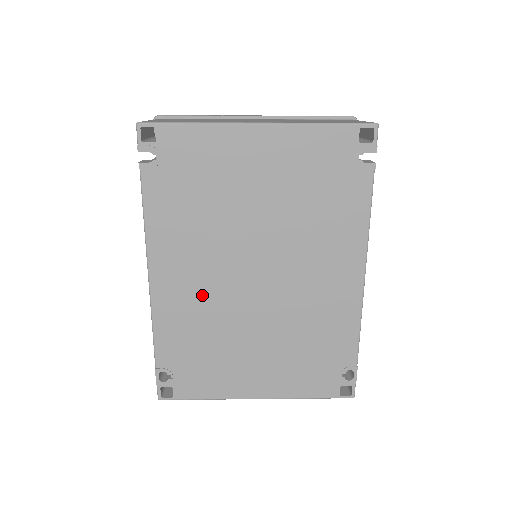
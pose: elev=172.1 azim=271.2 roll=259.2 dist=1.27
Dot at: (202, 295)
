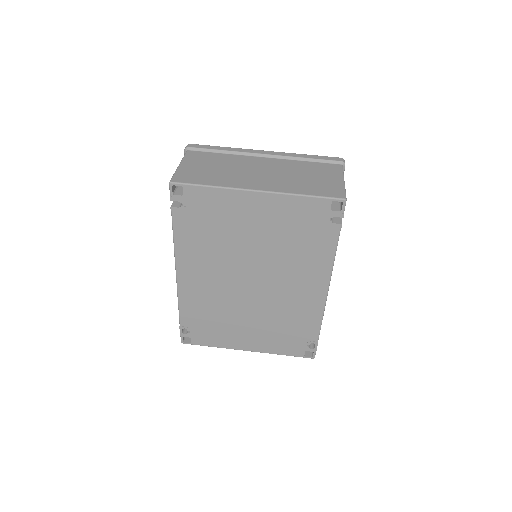
Dot at: (212, 289)
